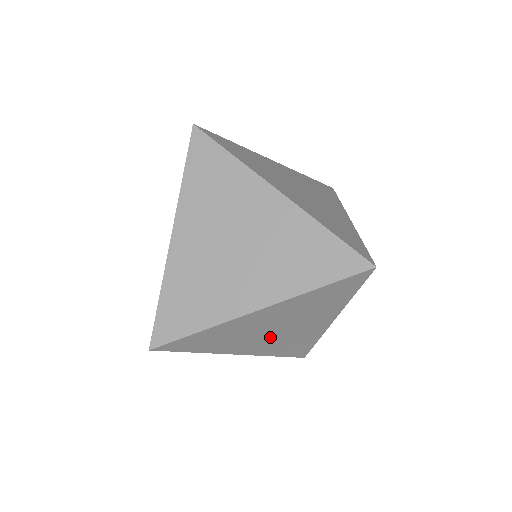
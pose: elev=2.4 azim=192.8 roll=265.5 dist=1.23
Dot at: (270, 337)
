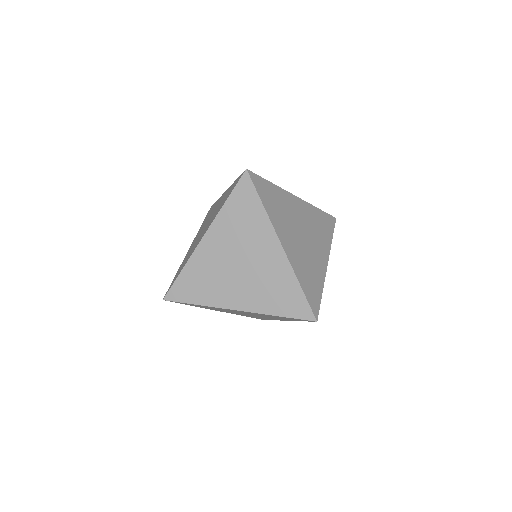
Dot at: occluded
